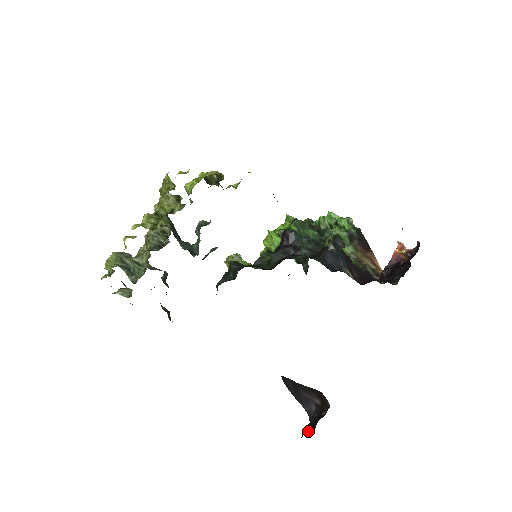
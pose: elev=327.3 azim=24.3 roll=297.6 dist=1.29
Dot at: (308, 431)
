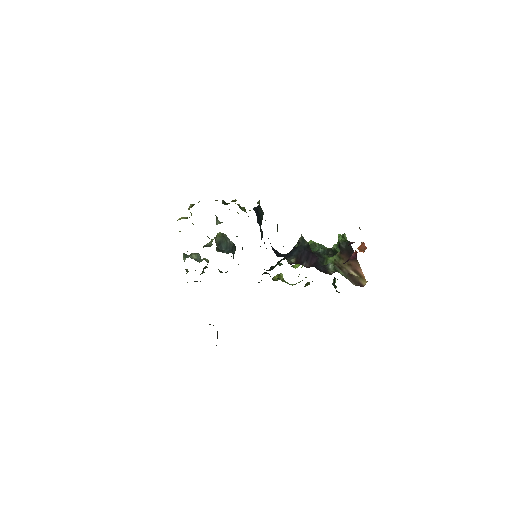
Dot at: occluded
